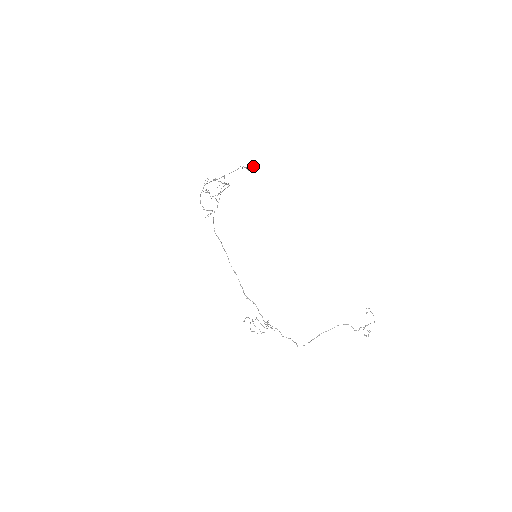
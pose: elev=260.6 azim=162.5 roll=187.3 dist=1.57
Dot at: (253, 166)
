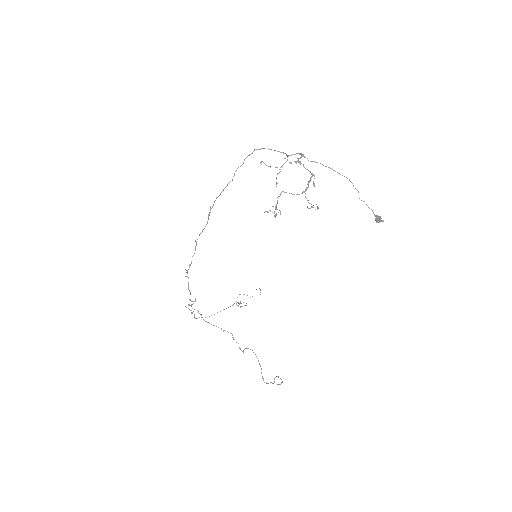
Dot at: occluded
